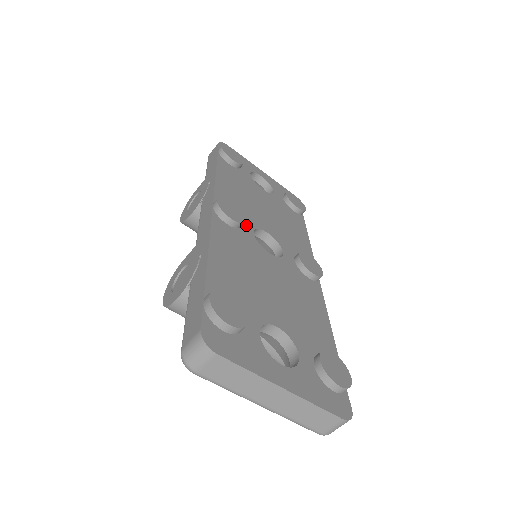
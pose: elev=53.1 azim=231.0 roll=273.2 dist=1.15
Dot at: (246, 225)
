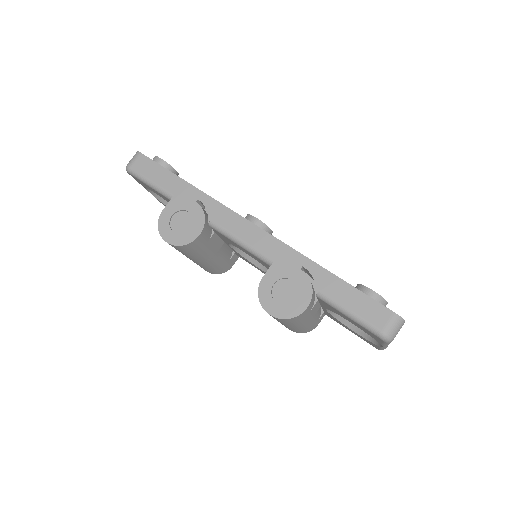
Dot at: occluded
